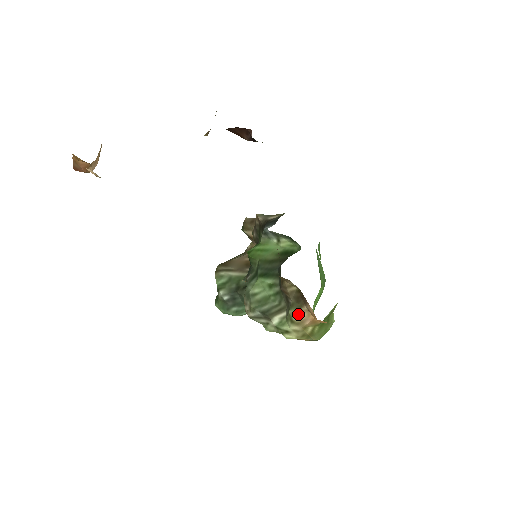
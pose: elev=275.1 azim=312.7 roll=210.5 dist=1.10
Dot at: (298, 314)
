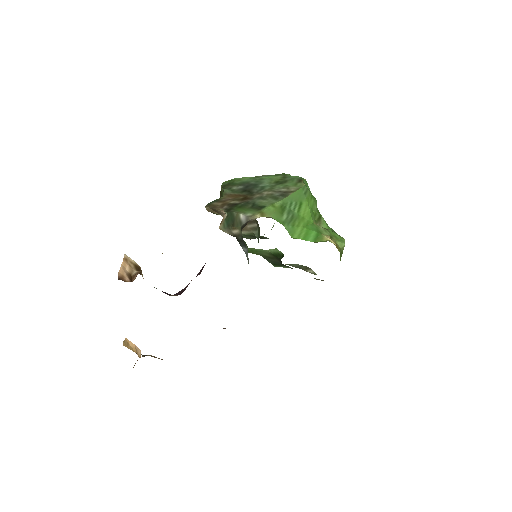
Dot at: occluded
